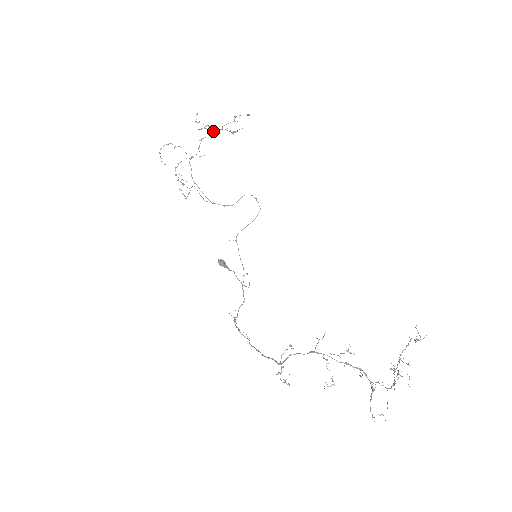
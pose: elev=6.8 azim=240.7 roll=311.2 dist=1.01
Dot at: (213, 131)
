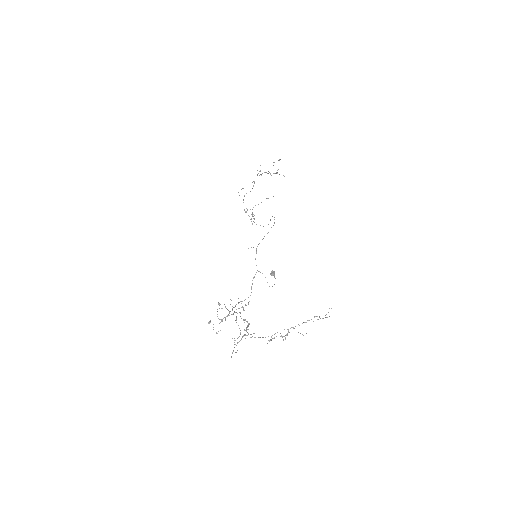
Dot at: occluded
